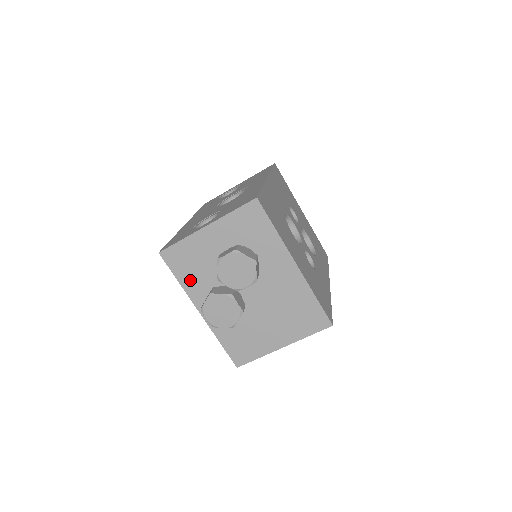
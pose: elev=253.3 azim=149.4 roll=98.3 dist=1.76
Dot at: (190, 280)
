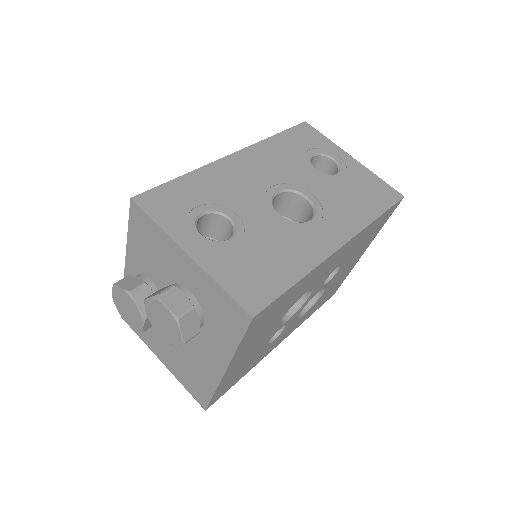
Dot at: (138, 248)
